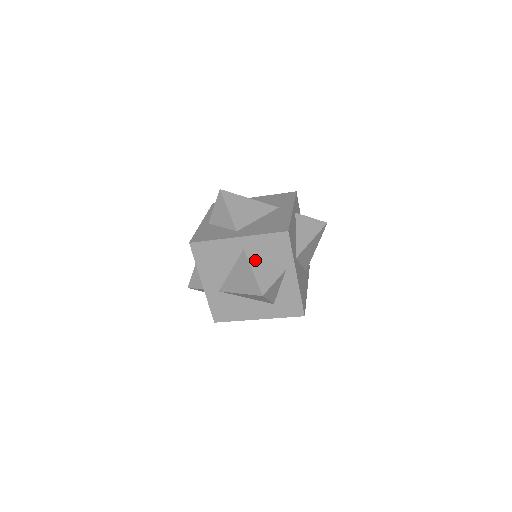
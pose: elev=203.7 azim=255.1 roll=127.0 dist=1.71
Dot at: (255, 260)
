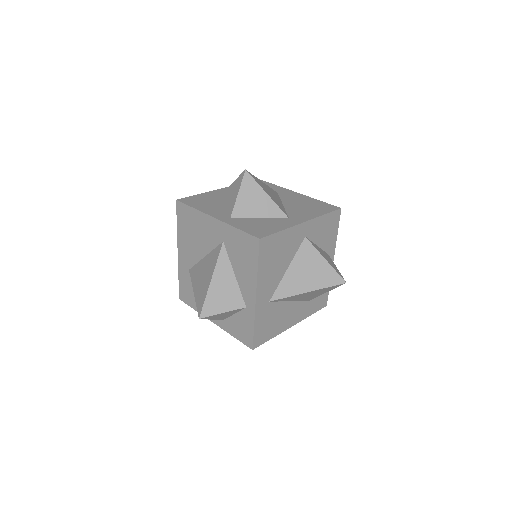
Dot at: (317, 247)
